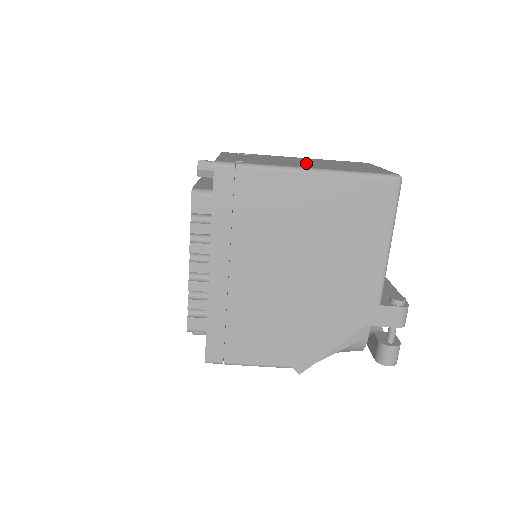
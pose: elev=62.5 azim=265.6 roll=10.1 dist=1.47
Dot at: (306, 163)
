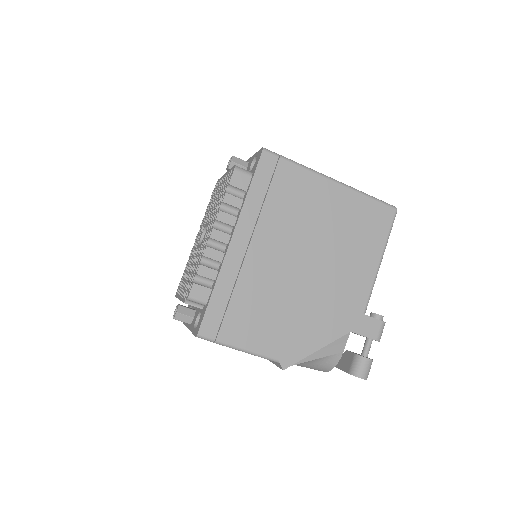
Dot at: occluded
